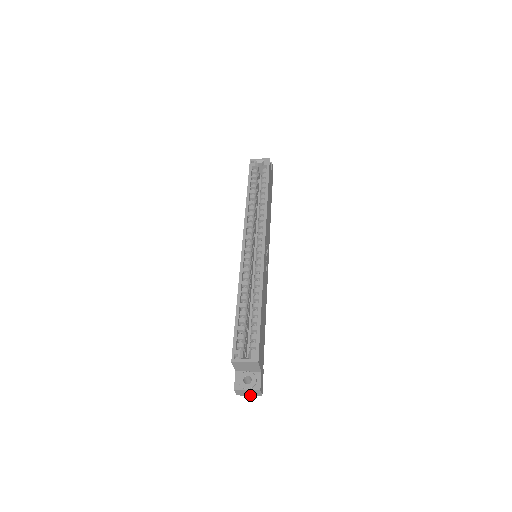
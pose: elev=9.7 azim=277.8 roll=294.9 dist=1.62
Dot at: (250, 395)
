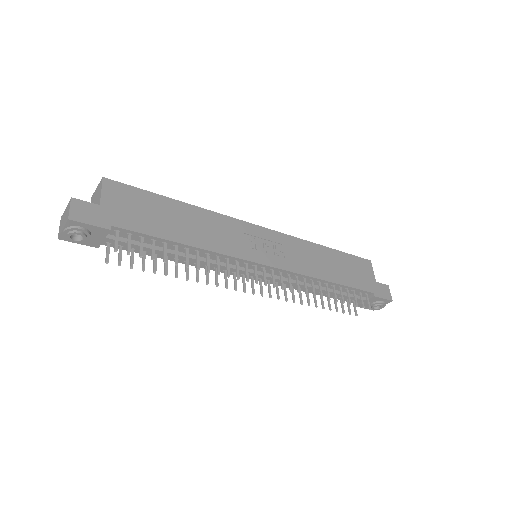
Dot at: (64, 228)
